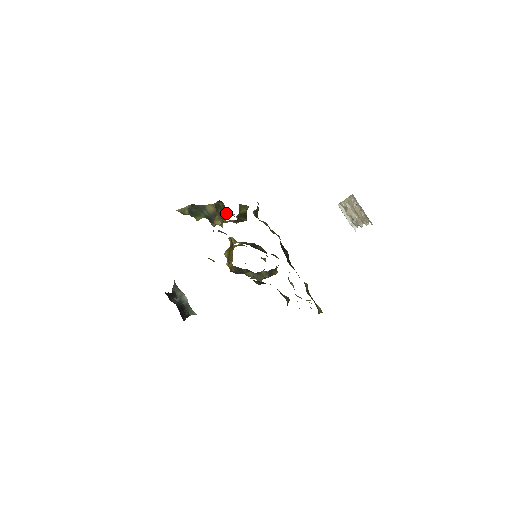
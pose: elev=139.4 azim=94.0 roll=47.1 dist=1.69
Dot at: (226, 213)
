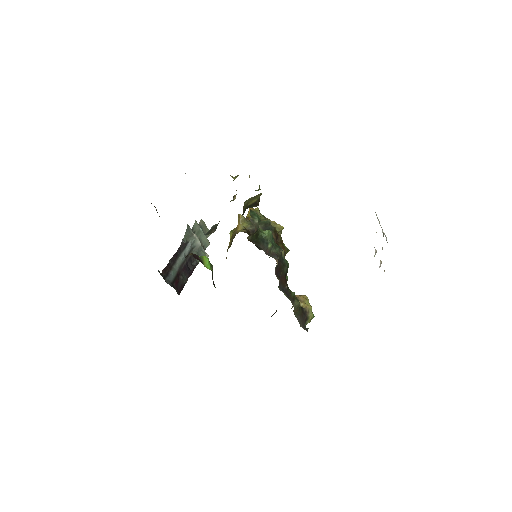
Dot at: occluded
